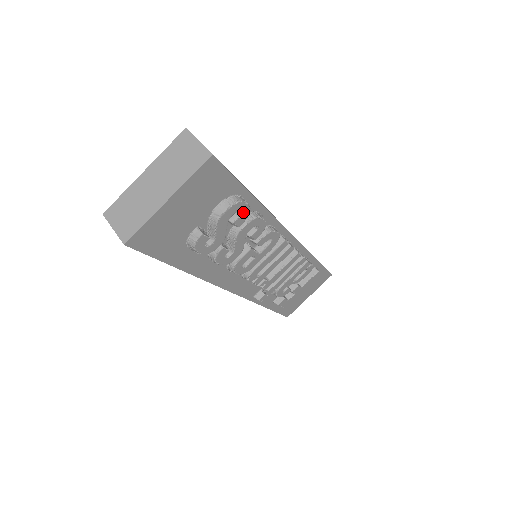
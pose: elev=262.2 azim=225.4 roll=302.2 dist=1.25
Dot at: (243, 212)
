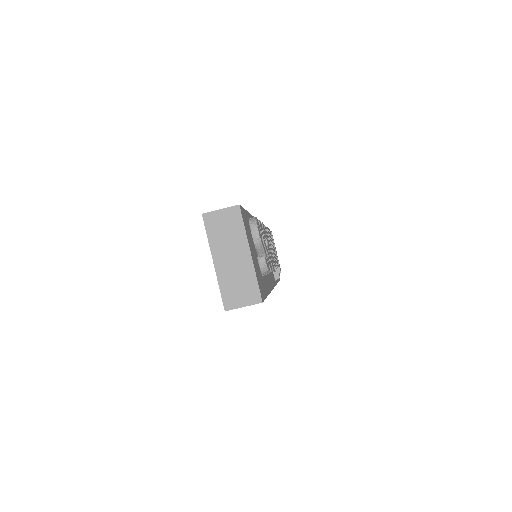
Dot at: (258, 225)
